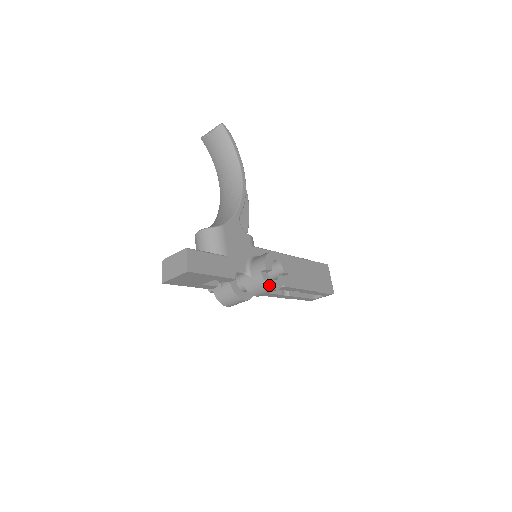
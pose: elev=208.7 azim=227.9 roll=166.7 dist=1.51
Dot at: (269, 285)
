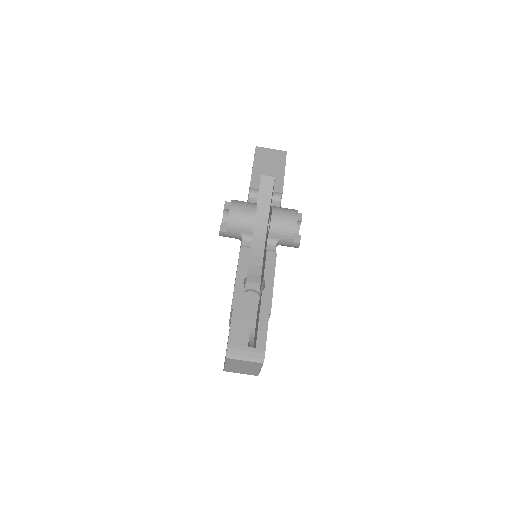
Dot at: (297, 212)
